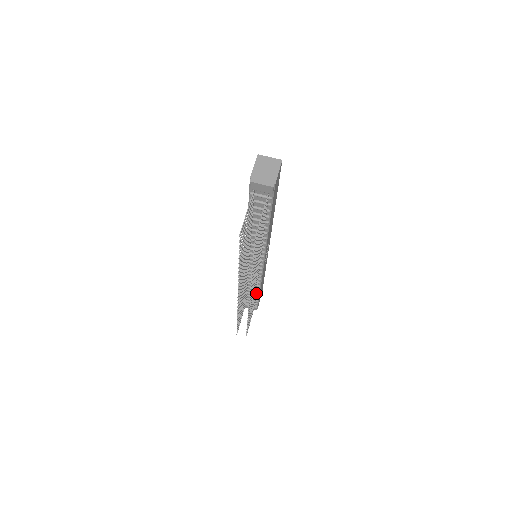
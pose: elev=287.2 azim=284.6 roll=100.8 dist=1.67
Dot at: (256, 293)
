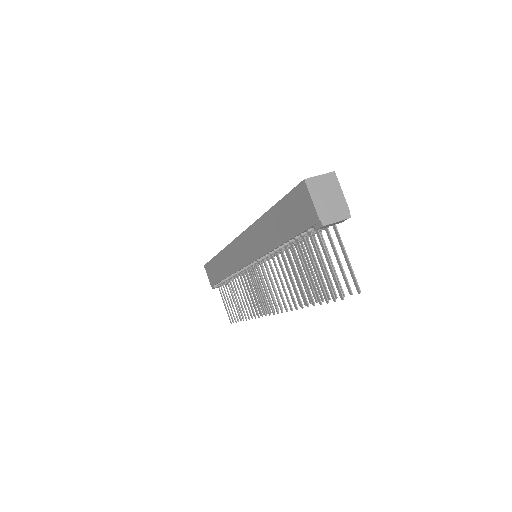
Dot at: occluded
